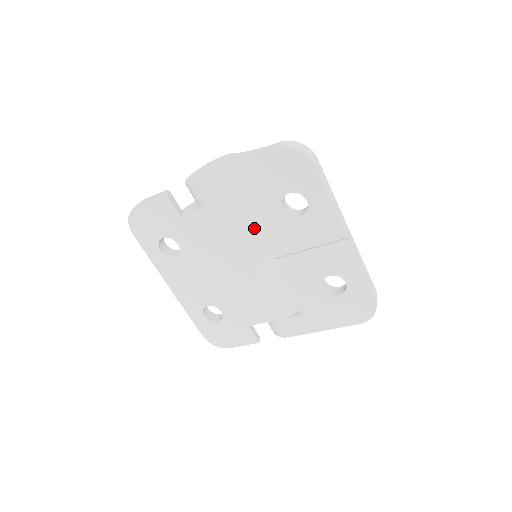
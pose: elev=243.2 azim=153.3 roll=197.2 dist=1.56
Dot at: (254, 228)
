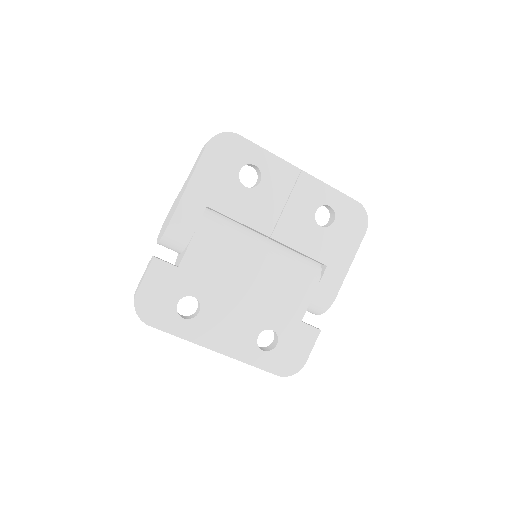
Dot at: (237, 228)
